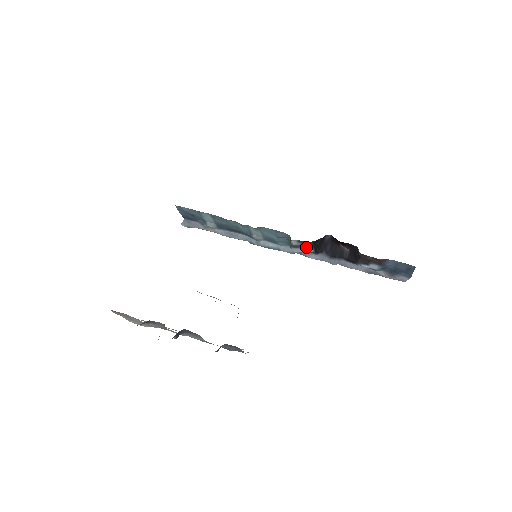
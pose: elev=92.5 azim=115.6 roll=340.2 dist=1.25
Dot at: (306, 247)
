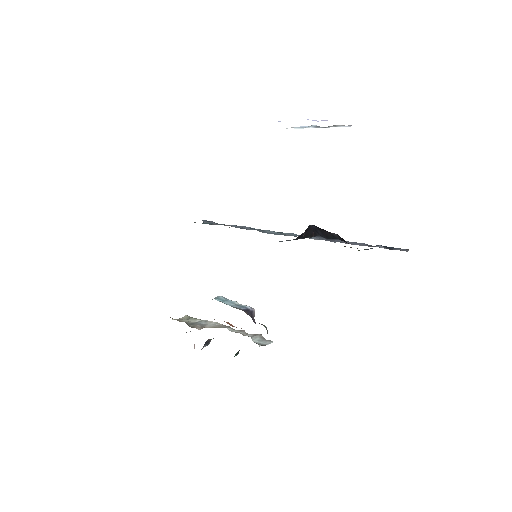
Dot at: (296, 239)
